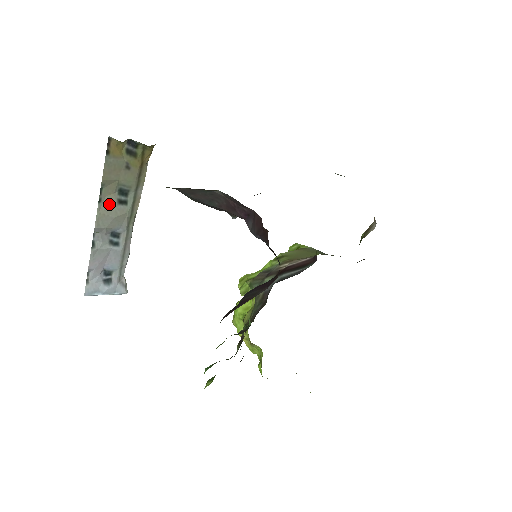
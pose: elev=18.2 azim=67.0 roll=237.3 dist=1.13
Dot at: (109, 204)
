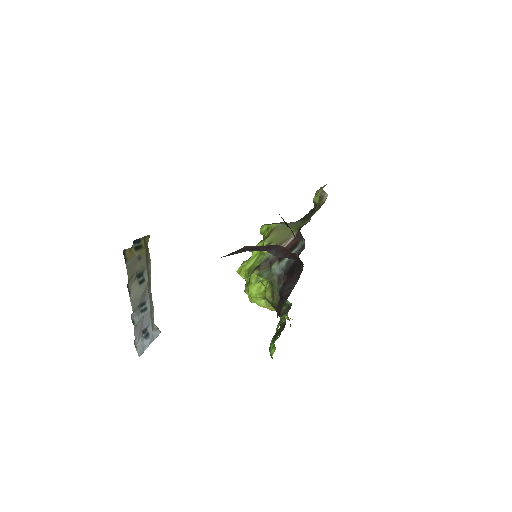
Dot at: (135, 290)
